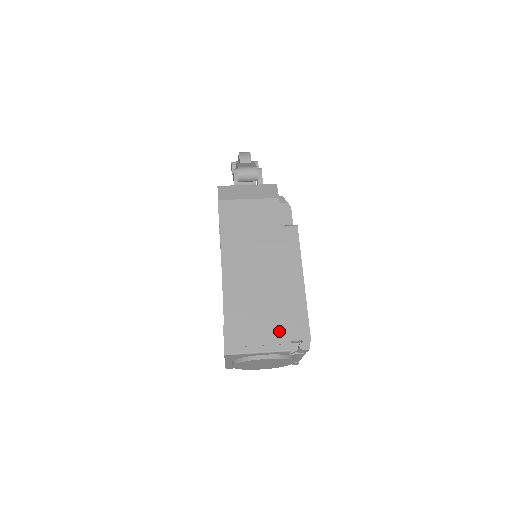
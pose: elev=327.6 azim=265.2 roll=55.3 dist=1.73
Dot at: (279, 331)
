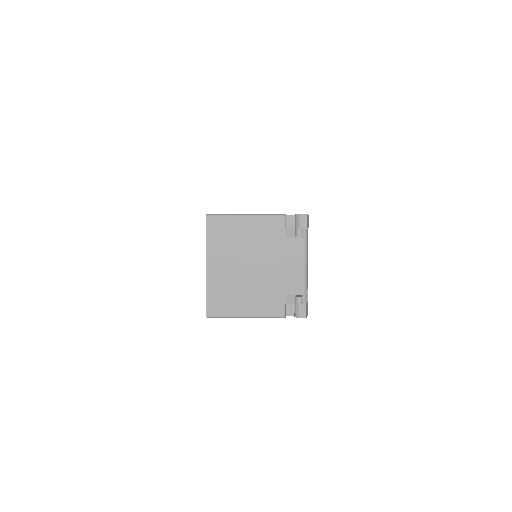
Dot at: occluded
